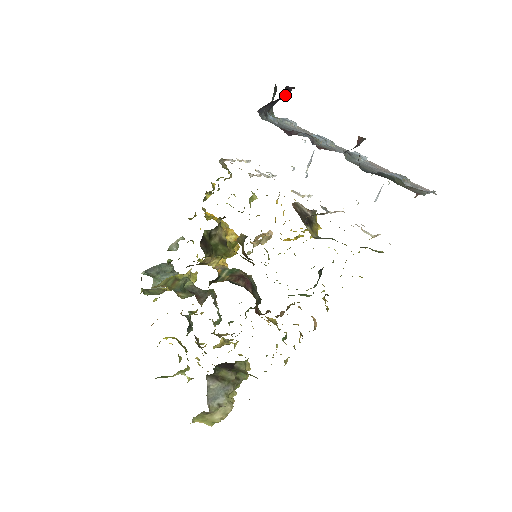
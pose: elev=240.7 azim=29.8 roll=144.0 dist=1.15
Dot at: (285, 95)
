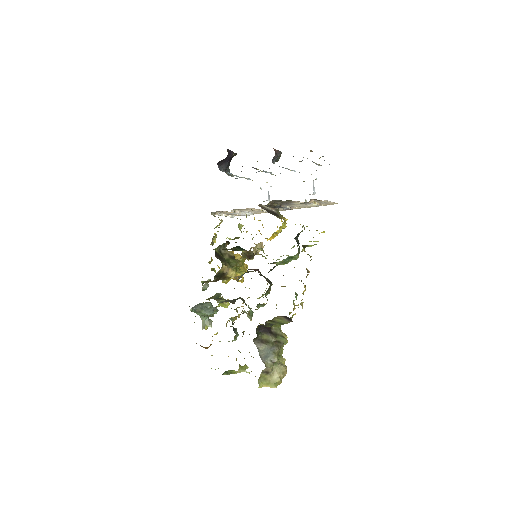
Dot at: (230, 156)
